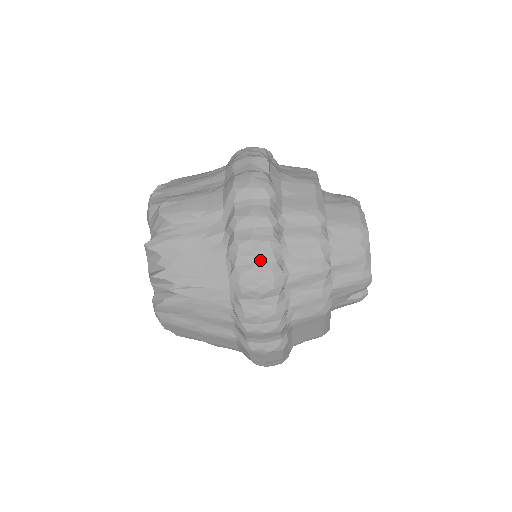
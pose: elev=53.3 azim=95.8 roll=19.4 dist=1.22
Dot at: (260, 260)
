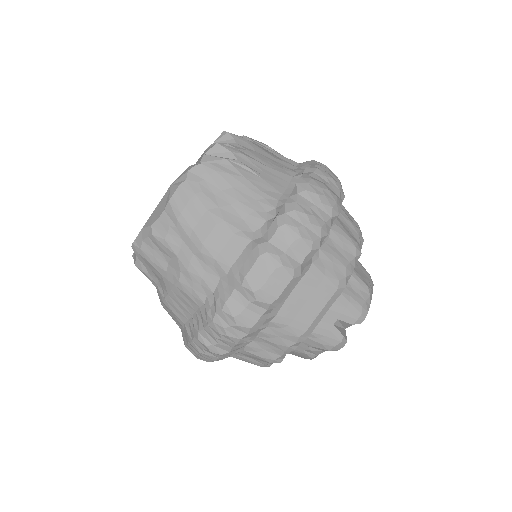
Dot at: (330, 187)
